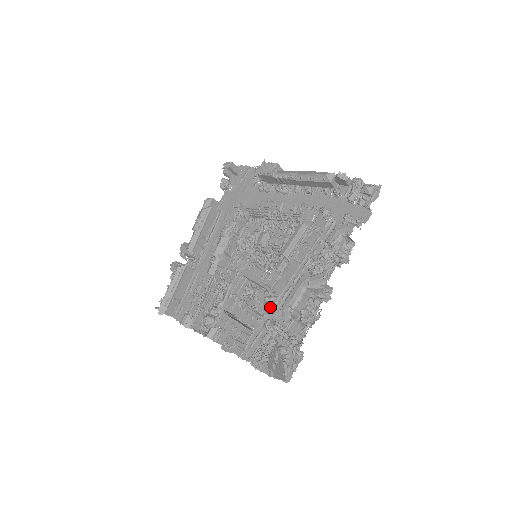
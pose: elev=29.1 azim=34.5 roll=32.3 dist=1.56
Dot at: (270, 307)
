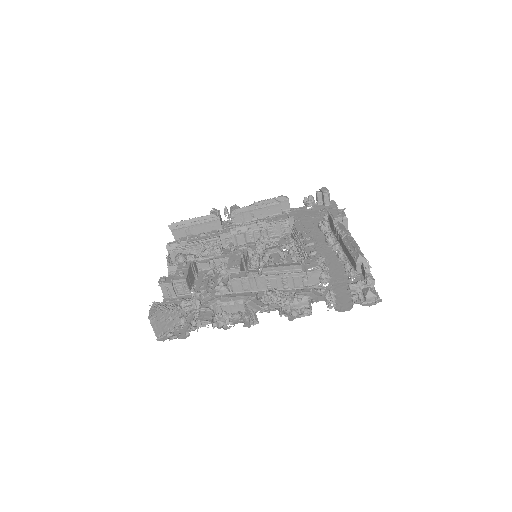
Dot at: (217, 292)
